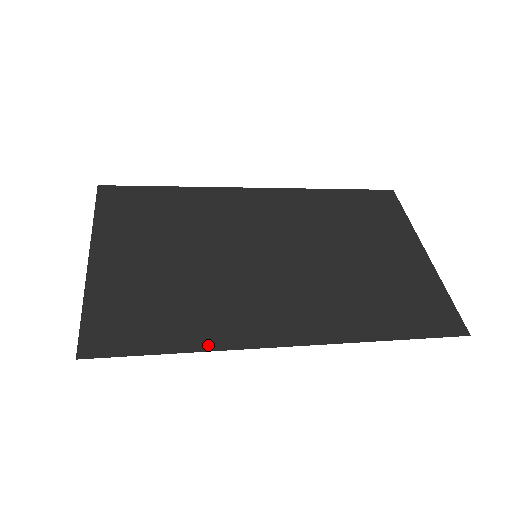
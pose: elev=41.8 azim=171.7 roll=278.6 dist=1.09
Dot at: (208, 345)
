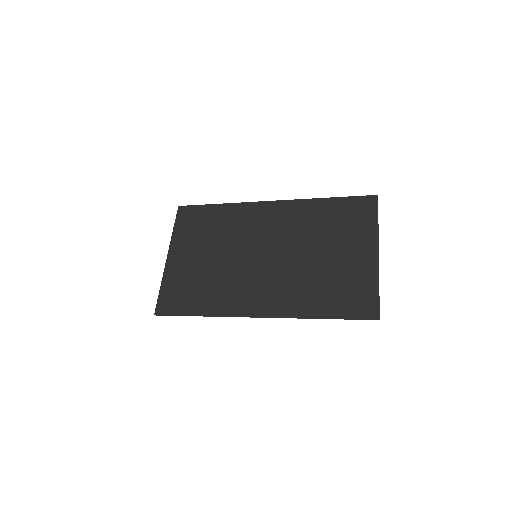
Dot at: (214, 313)
